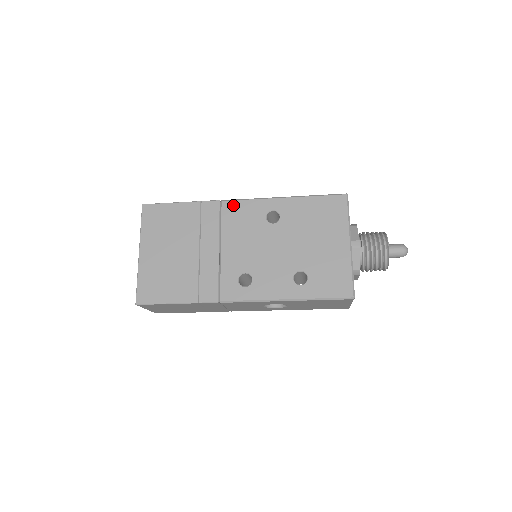
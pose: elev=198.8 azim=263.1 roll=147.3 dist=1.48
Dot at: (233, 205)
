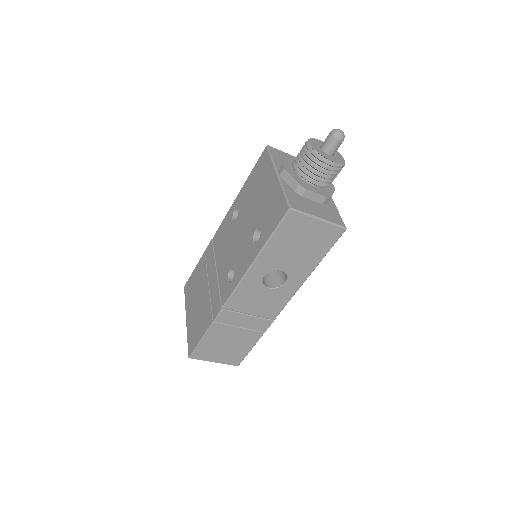
Dot at: (217, 233)
